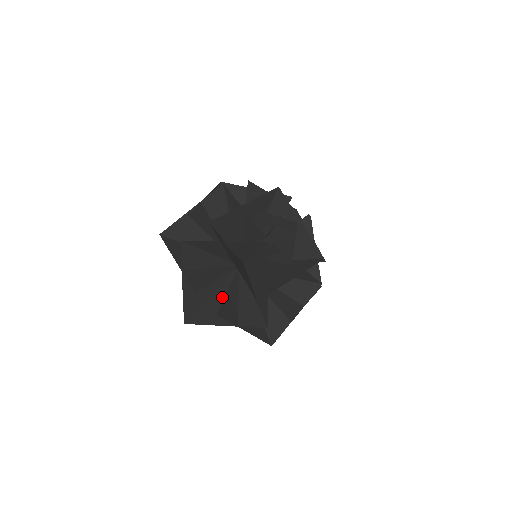
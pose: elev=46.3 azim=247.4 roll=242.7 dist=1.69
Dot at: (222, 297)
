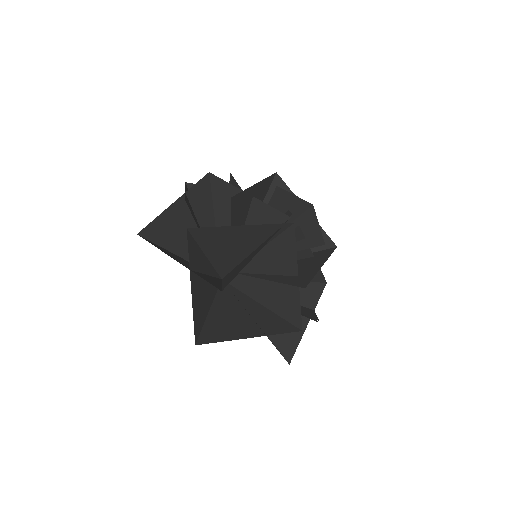
Dot at: (224, 311)
